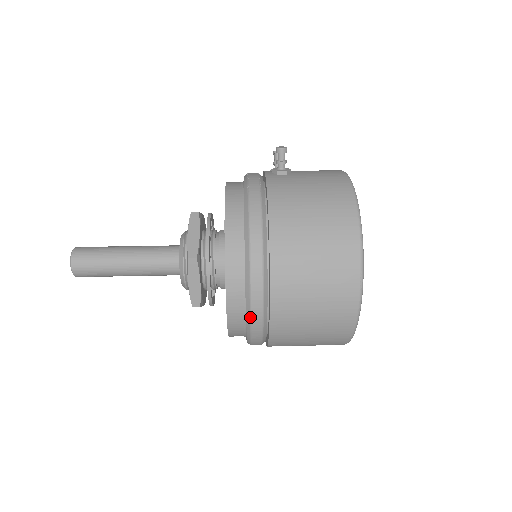
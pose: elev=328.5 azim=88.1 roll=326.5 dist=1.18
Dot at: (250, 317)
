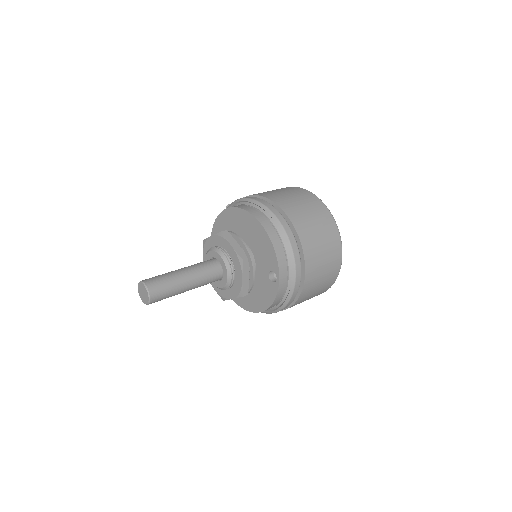
Dot at: (279, 222)
